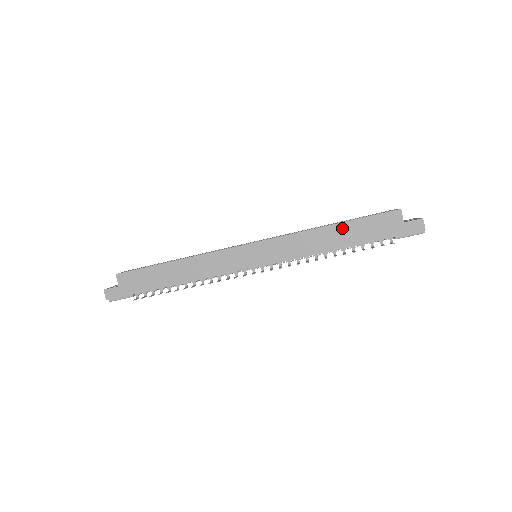
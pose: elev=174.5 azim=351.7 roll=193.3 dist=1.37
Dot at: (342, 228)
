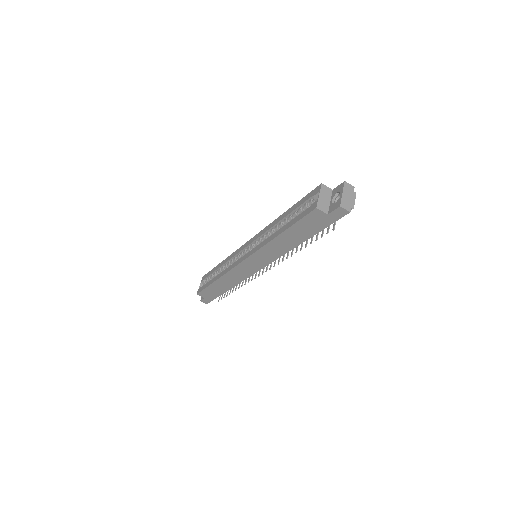
Dot at: (287, 234)
